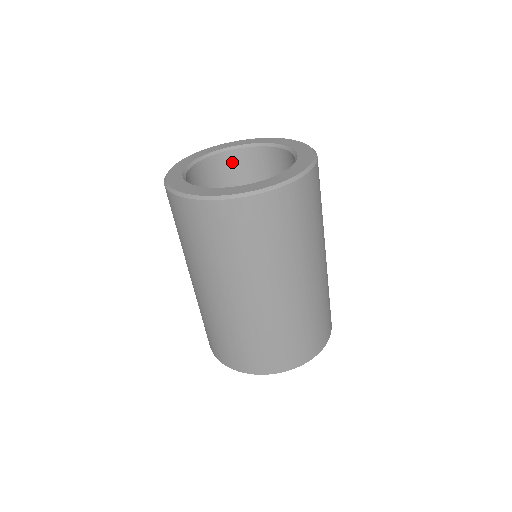
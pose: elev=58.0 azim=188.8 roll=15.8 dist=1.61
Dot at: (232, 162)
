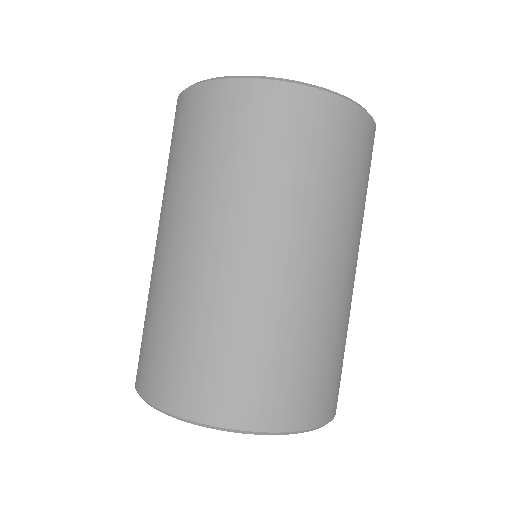
Dot at: occluded
